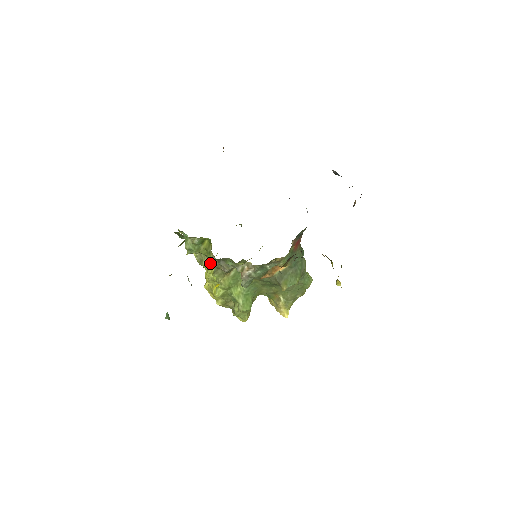
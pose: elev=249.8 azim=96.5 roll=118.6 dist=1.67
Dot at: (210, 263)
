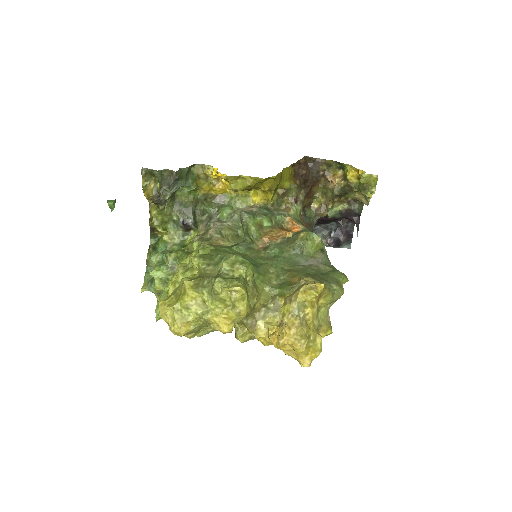
Dot at: (193, 238)
